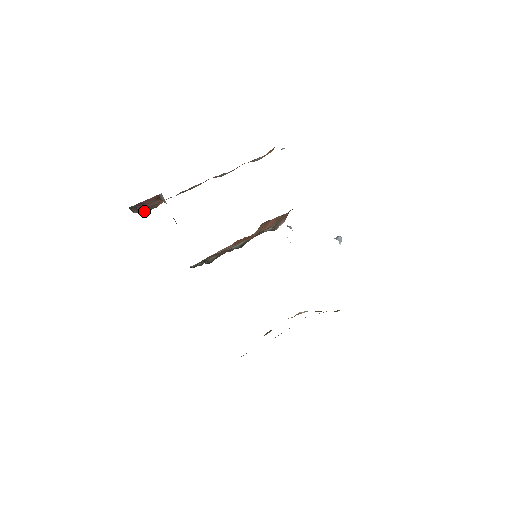
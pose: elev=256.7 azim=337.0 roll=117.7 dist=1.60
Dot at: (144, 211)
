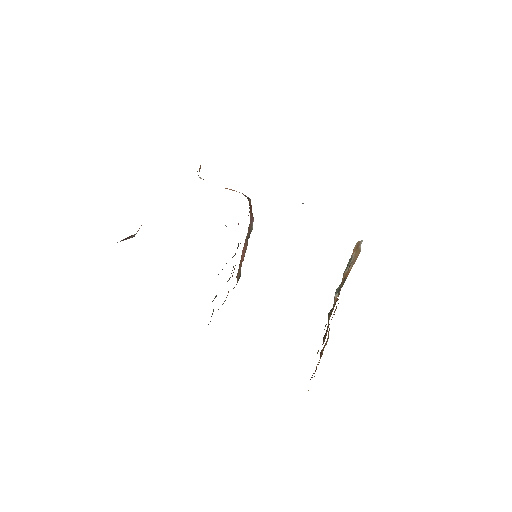
Dot at: occluded
